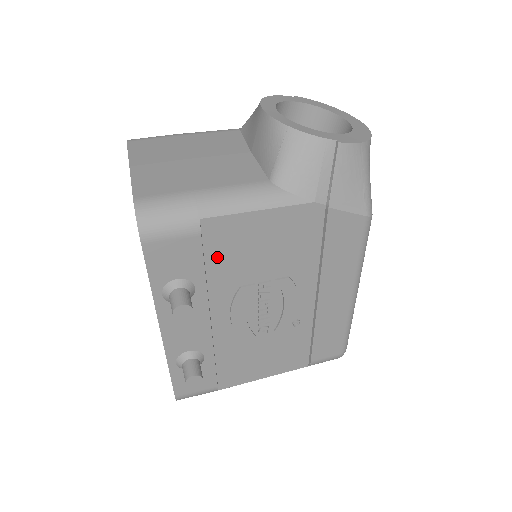
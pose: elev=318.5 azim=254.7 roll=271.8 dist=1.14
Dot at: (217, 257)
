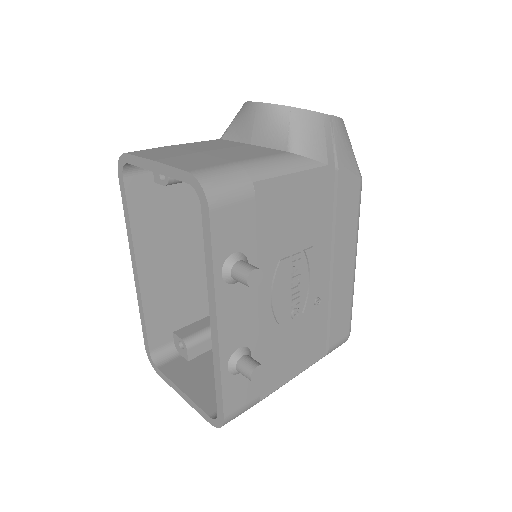
Dot at: (263, 226)
